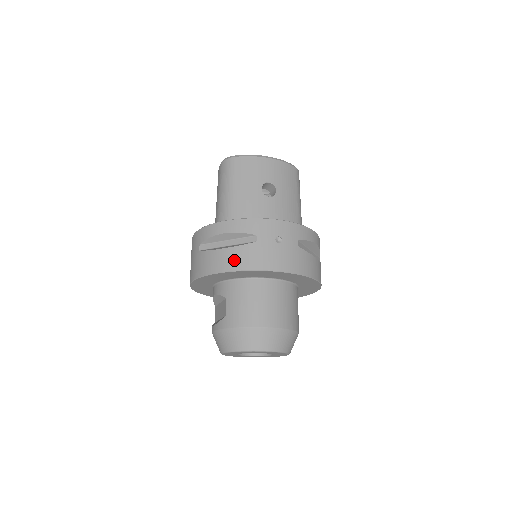
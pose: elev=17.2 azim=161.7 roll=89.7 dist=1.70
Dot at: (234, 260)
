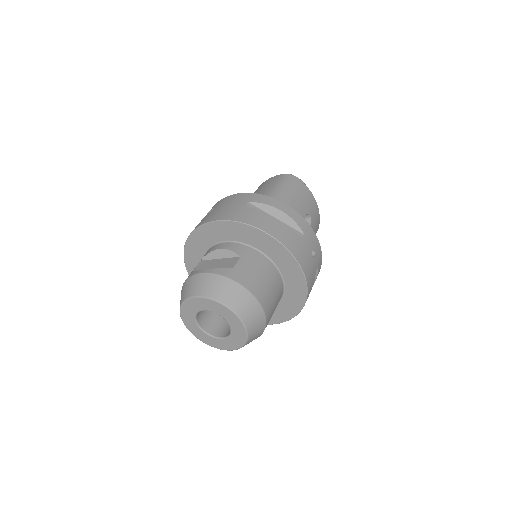
Dot at: (282, 233)
